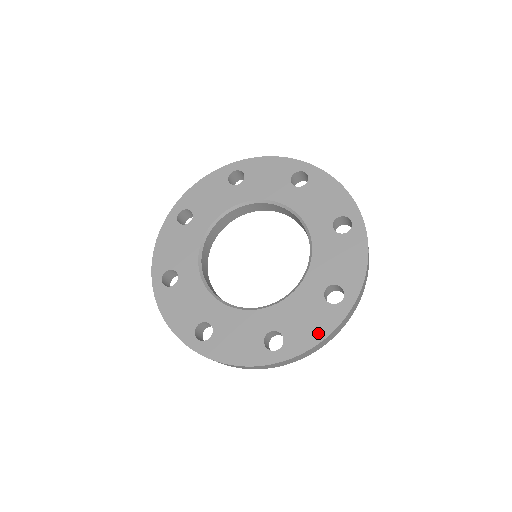
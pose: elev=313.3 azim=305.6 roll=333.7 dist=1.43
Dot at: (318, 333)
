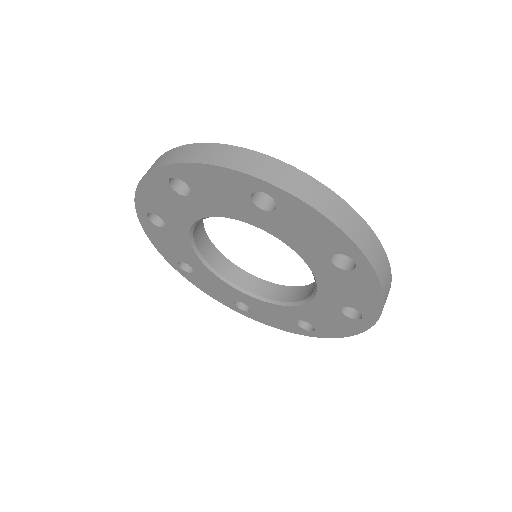
Dot at: (344, 332)
